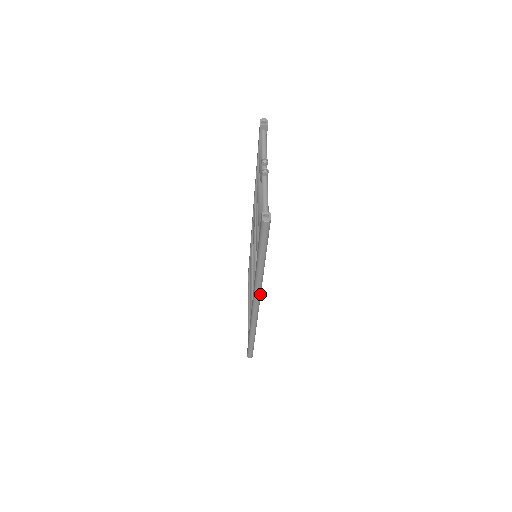
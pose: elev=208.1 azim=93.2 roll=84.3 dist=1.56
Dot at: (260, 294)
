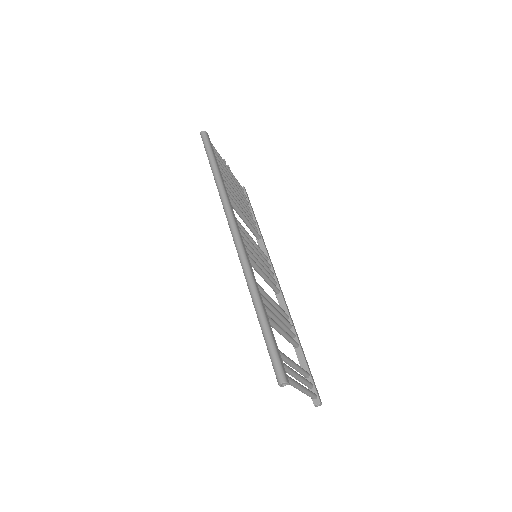
Dot at: (231, 212)
